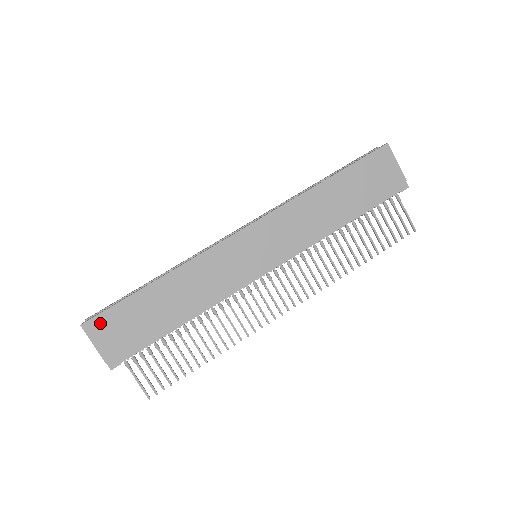
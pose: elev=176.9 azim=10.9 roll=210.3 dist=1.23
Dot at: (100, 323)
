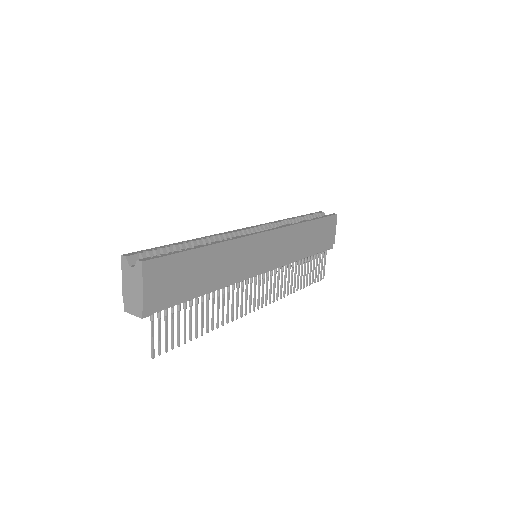
Dot at: (157, 267)
